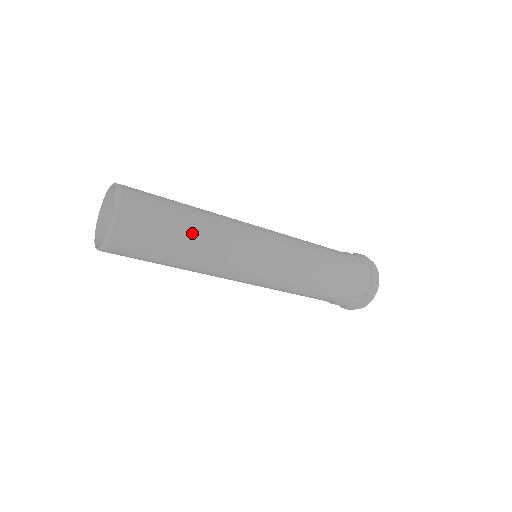
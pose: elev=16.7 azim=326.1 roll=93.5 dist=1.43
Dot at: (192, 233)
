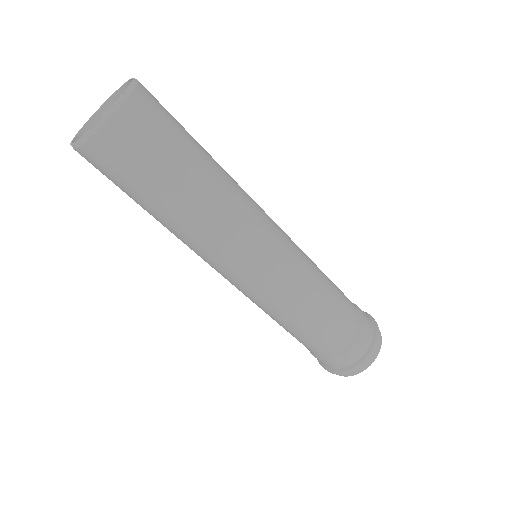
Dot at: (210, 161)
